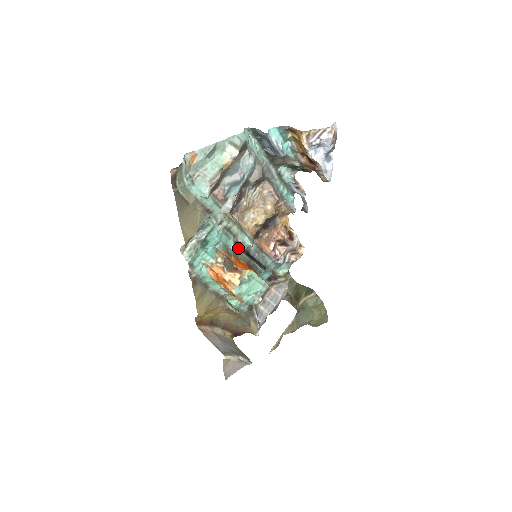
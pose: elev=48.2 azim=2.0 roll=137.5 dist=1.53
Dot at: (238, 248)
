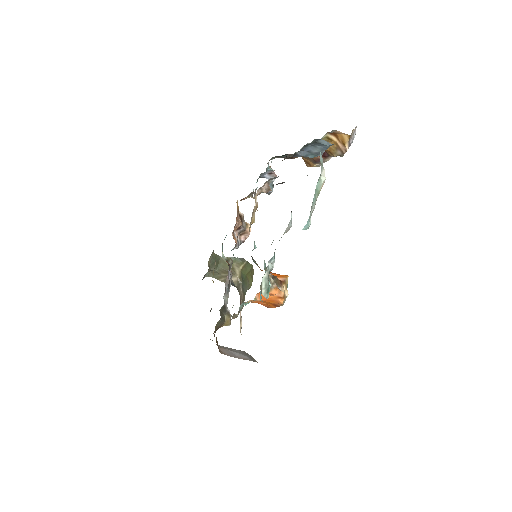
Dot at: occluded
